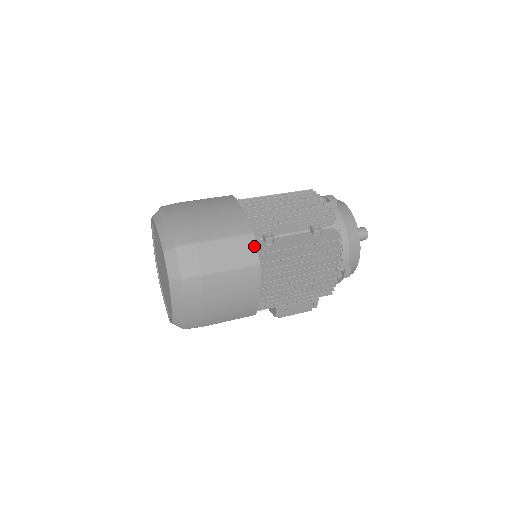
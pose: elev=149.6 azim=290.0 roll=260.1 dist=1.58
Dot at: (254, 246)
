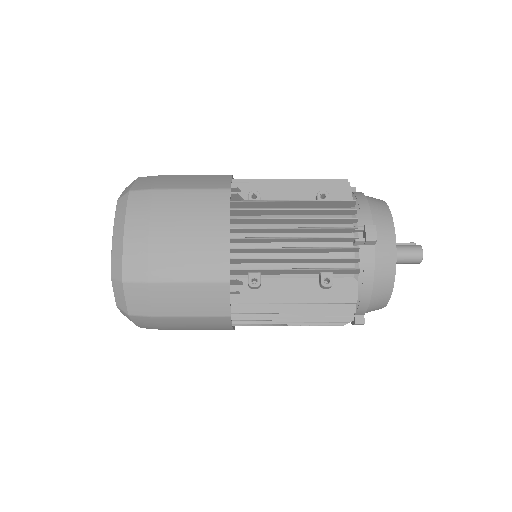
Dot at: (226, 297)
